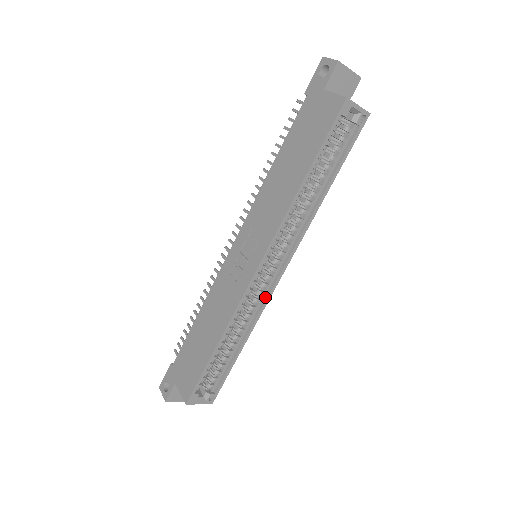
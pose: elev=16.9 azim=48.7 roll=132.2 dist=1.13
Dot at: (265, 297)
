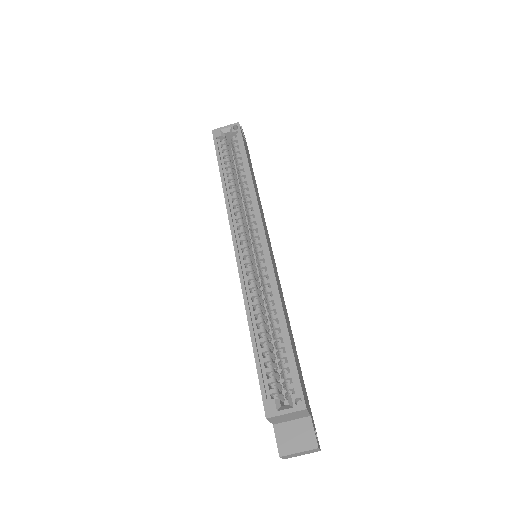
Dot at: (269, 266)
